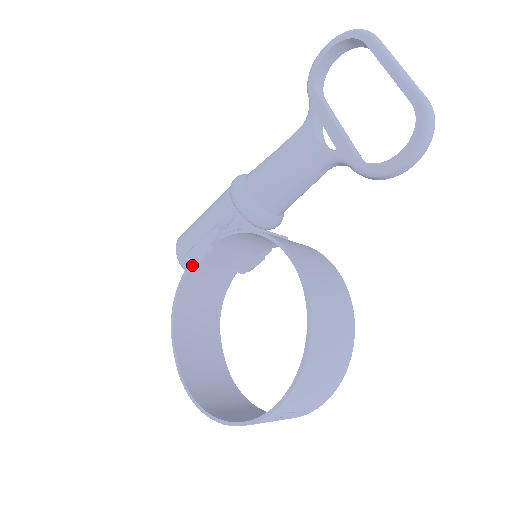
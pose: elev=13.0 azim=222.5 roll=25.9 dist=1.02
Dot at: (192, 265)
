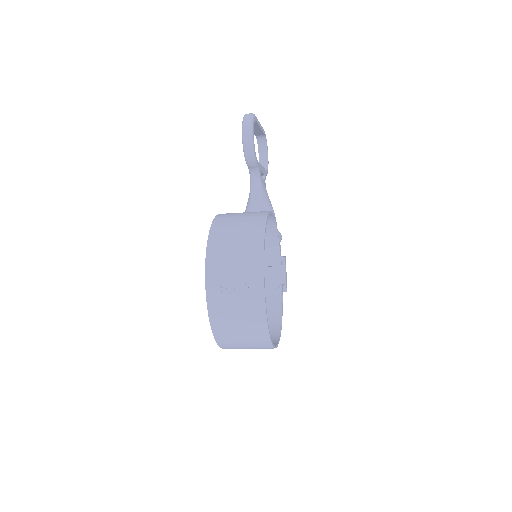
Dot at: occluded
